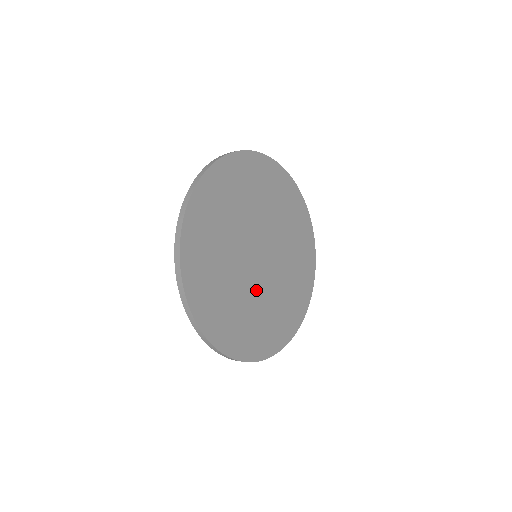
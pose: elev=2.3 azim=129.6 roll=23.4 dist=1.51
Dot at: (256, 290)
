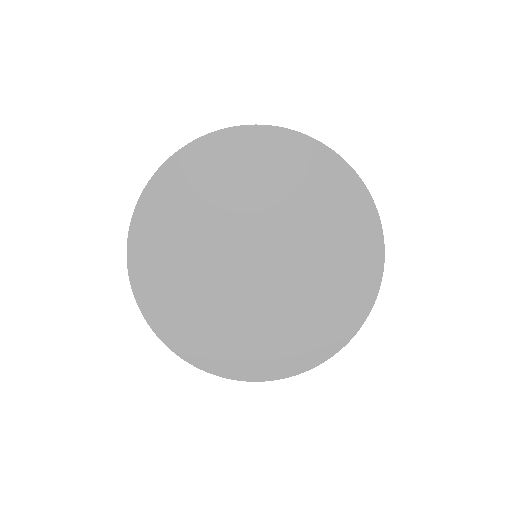
Dot at: (284, 288)
